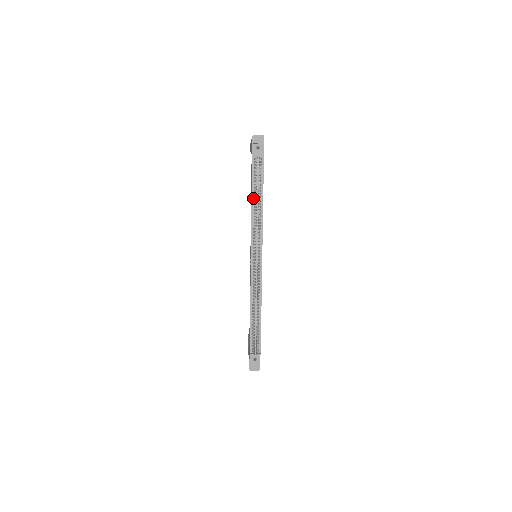
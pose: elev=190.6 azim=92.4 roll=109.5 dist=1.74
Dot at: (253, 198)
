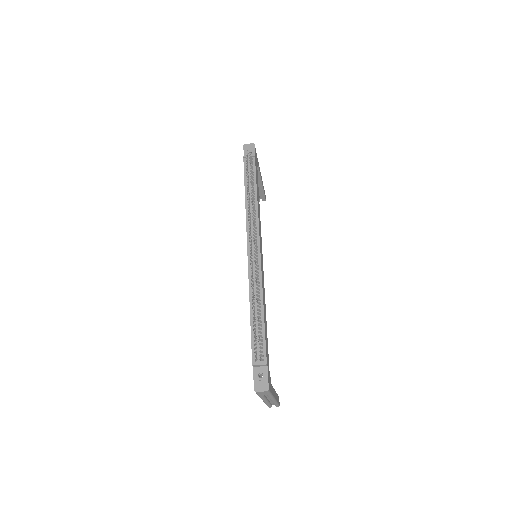
Dot at: (246, 193)
